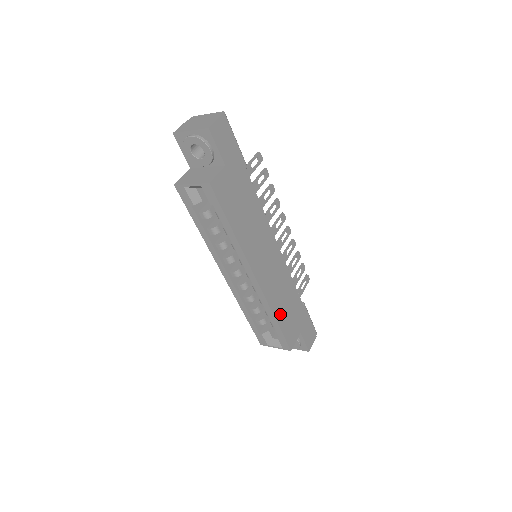
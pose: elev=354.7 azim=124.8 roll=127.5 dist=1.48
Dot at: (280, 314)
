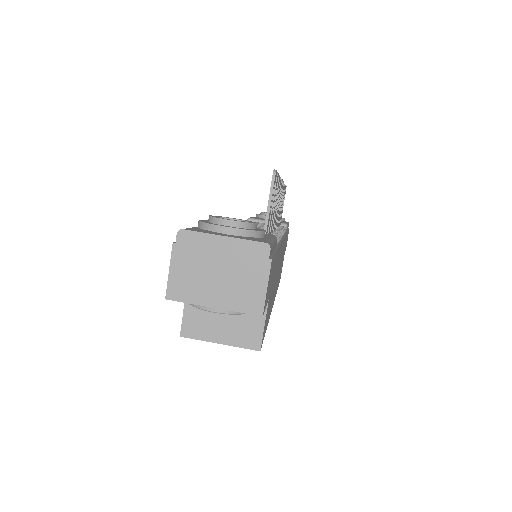
Dot at: (279, 278)
